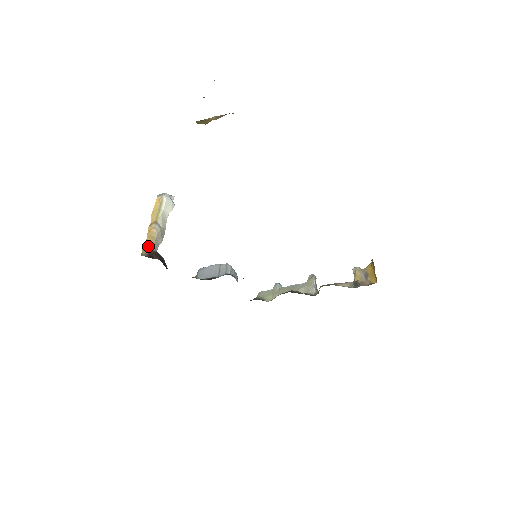
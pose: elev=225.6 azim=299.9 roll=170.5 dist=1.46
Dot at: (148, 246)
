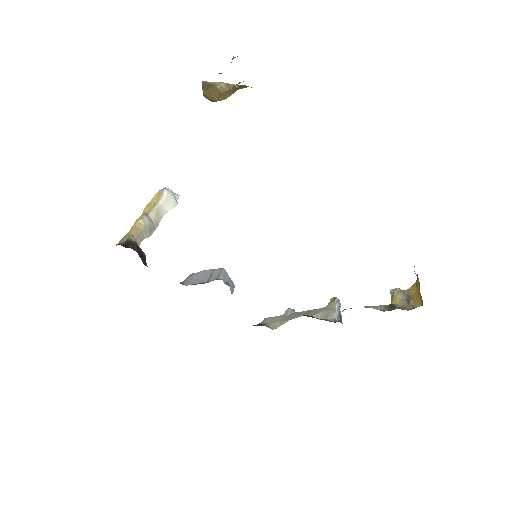
Dot at: (128, 236)
